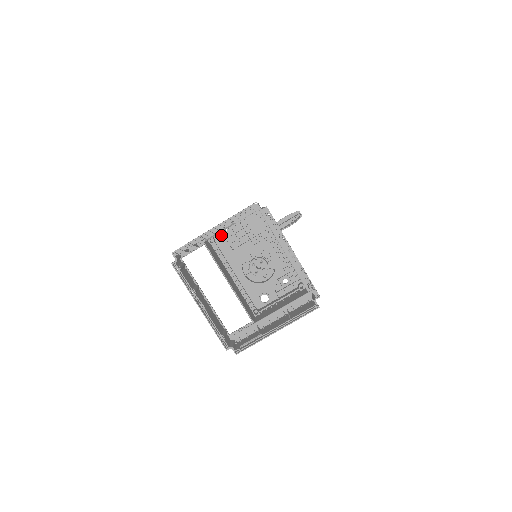
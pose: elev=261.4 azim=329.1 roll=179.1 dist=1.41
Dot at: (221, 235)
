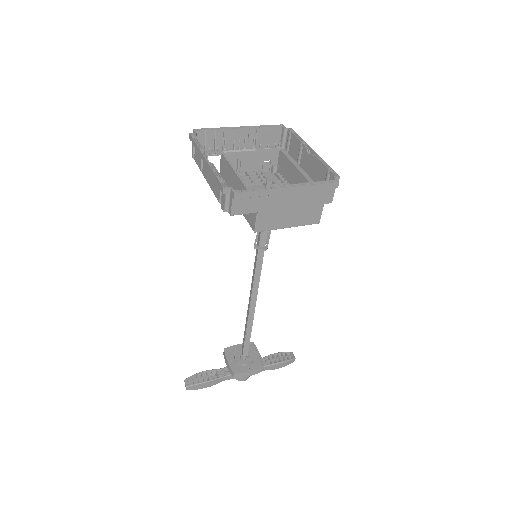
Dot at: occluded
